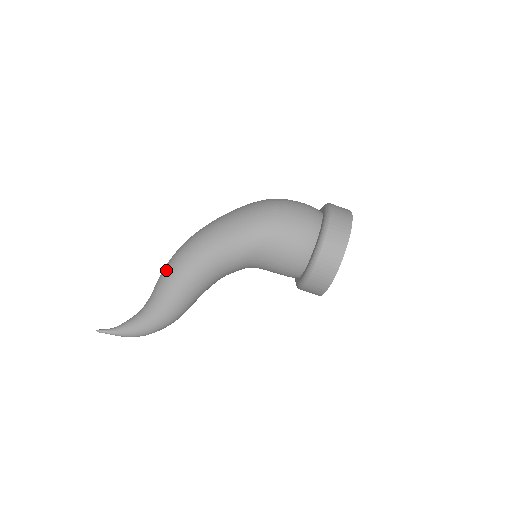
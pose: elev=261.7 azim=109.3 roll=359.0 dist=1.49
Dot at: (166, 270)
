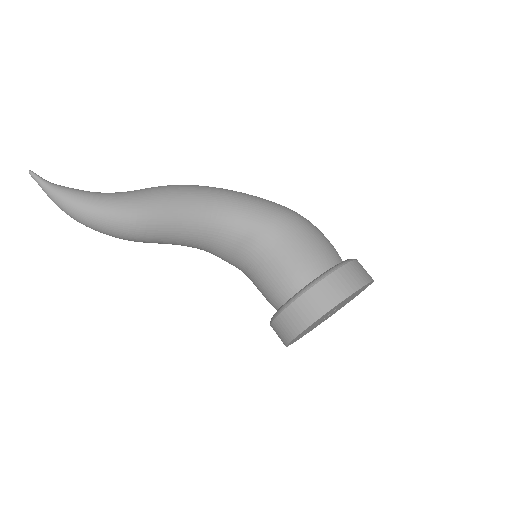
Dot at: (170, 185)
